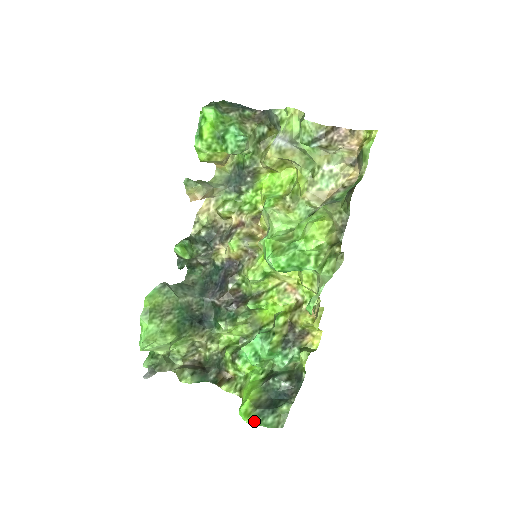
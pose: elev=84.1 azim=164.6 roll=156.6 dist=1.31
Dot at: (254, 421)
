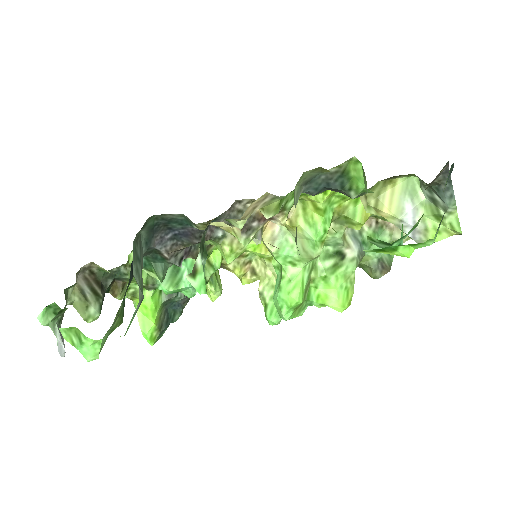
Dot at: (156, 341)
